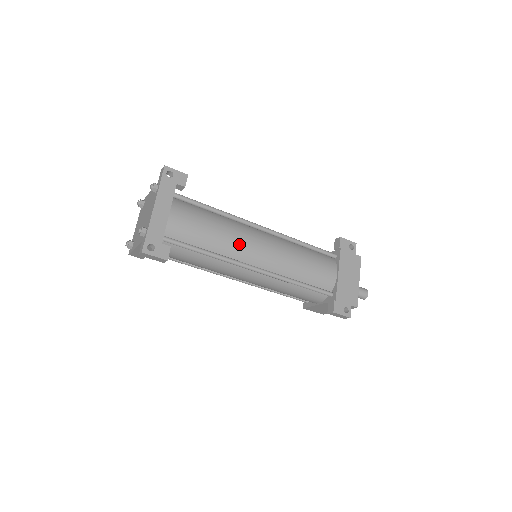
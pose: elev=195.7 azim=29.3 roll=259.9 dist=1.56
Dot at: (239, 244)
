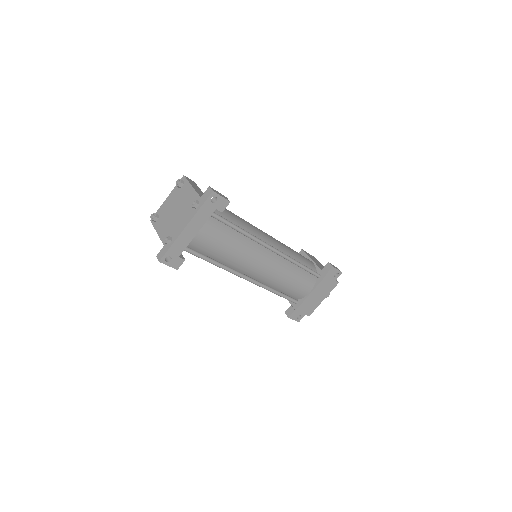
Dot at: (244, 262)
